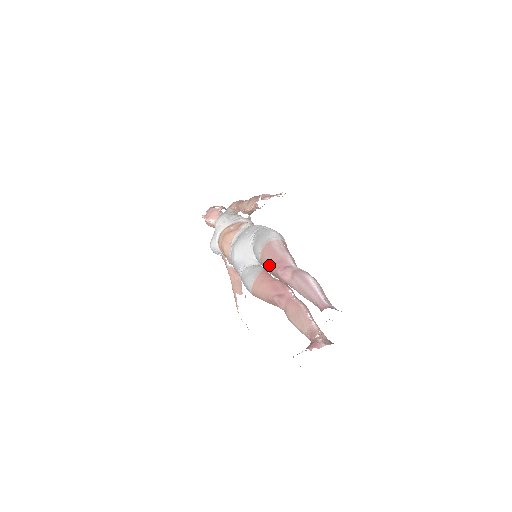
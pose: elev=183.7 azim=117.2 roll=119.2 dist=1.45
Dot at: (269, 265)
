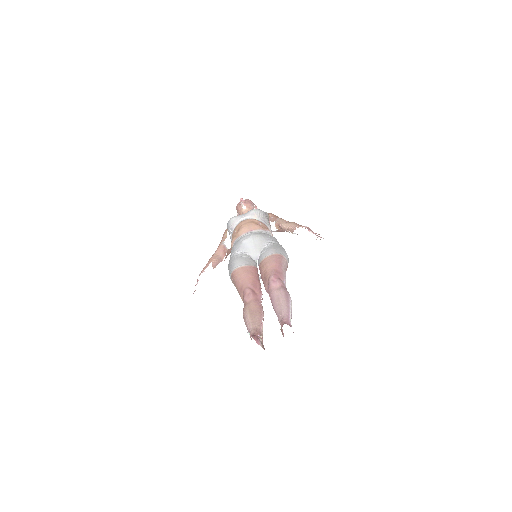
Dot at: (269, 267)
